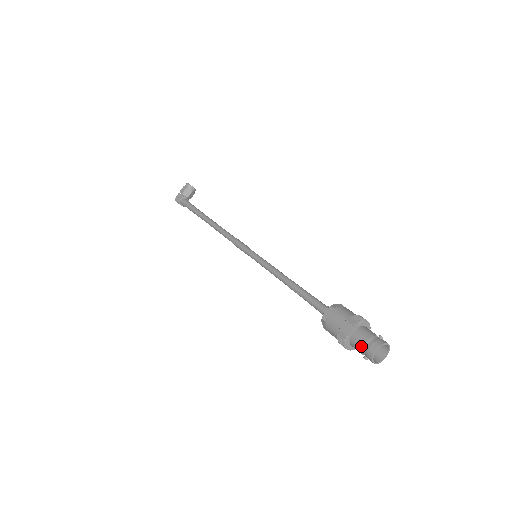
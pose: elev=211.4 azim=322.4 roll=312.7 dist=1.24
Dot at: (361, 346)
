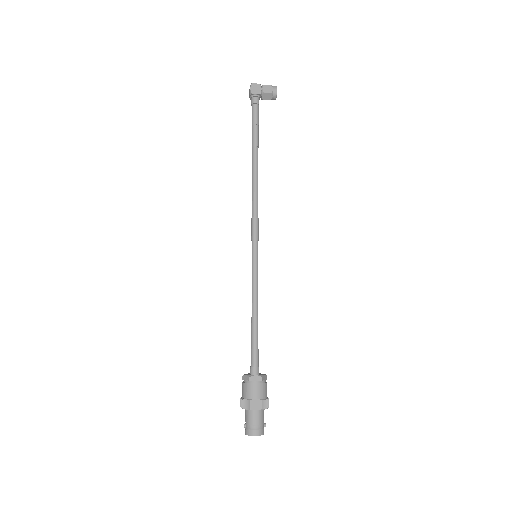
Dot at: (251, 423)
